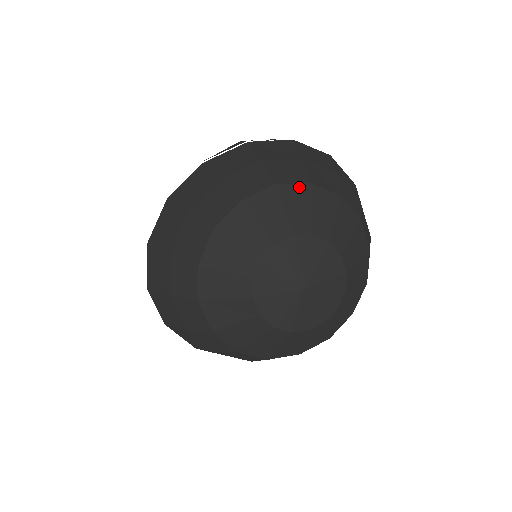
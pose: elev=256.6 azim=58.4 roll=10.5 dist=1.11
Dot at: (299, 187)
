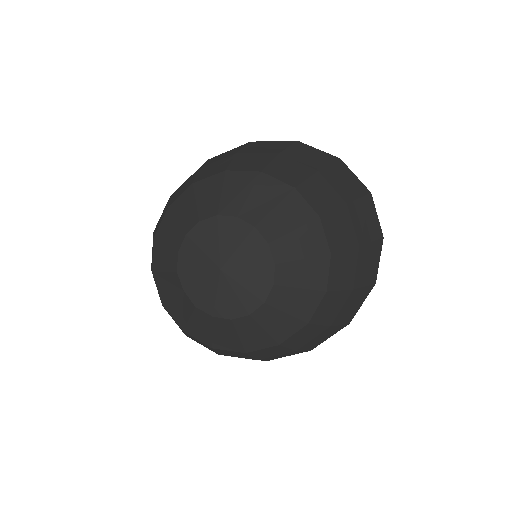
Dot at: (248, 174)
